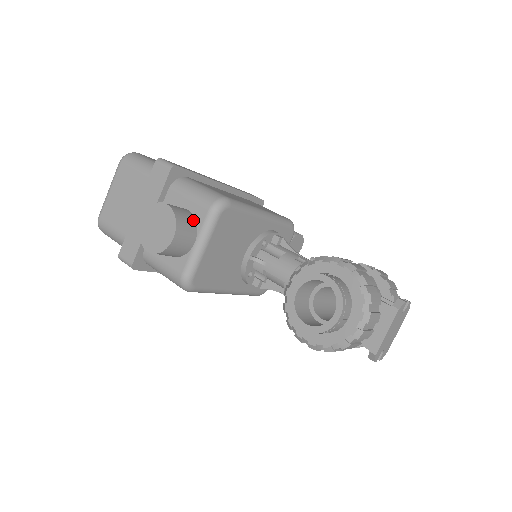
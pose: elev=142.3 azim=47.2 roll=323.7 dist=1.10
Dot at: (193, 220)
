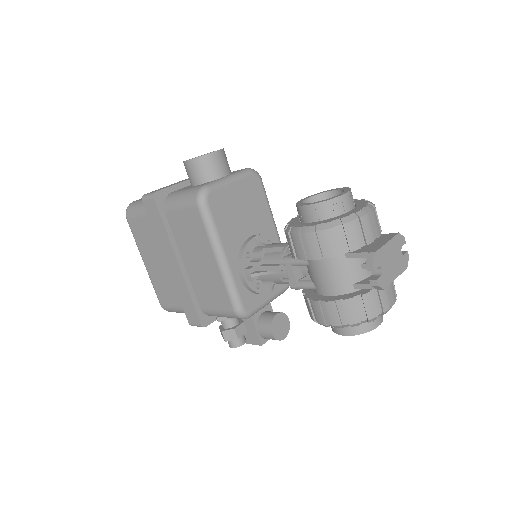
Dot at: (230, 170)
